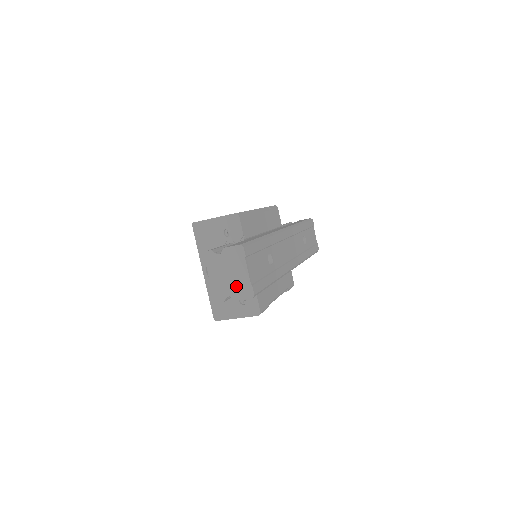
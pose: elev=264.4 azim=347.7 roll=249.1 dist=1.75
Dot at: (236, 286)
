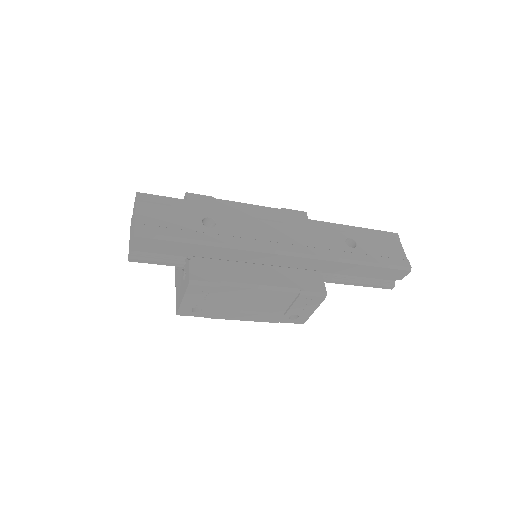
Dot at: (132, 234)
